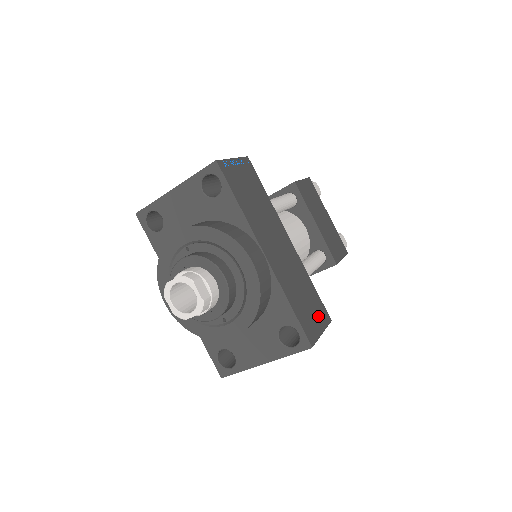
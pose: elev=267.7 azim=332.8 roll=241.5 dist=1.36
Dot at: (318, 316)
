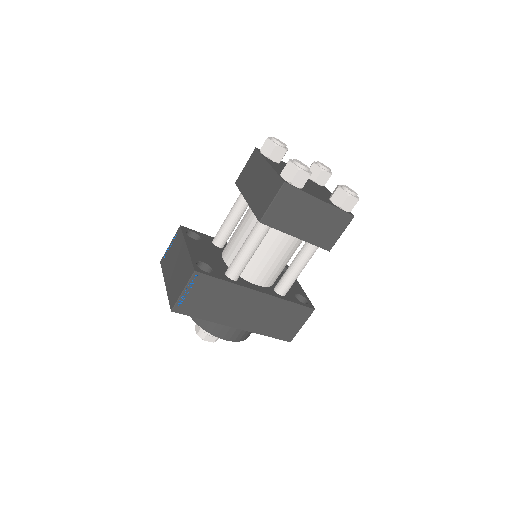
Dot at: (298, 319)
